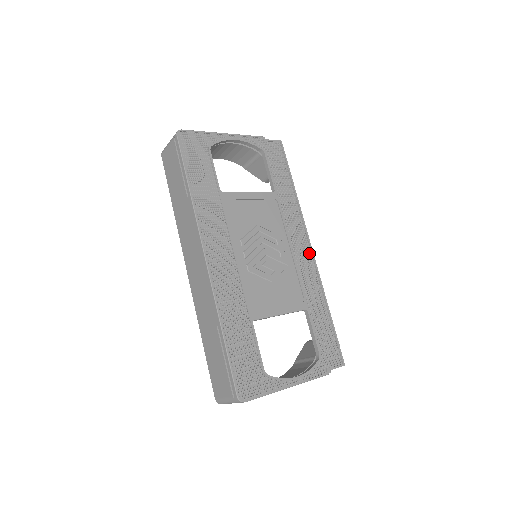
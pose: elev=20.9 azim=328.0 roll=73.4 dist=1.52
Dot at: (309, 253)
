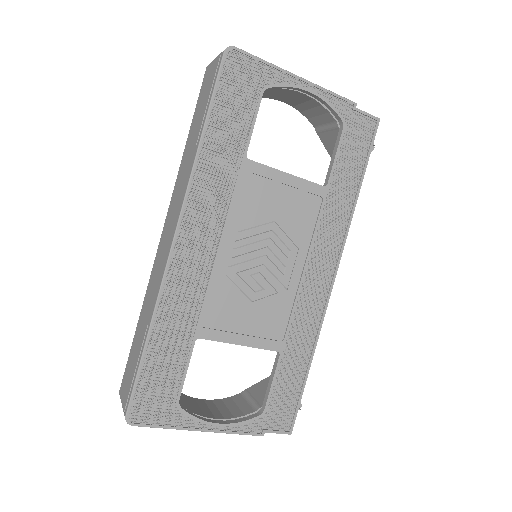
Dot at: (327, 284)
